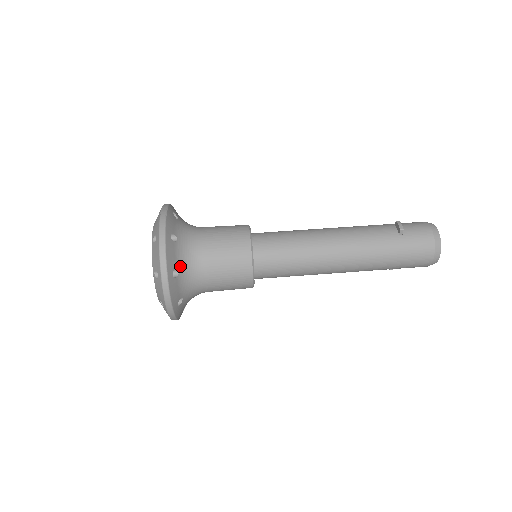
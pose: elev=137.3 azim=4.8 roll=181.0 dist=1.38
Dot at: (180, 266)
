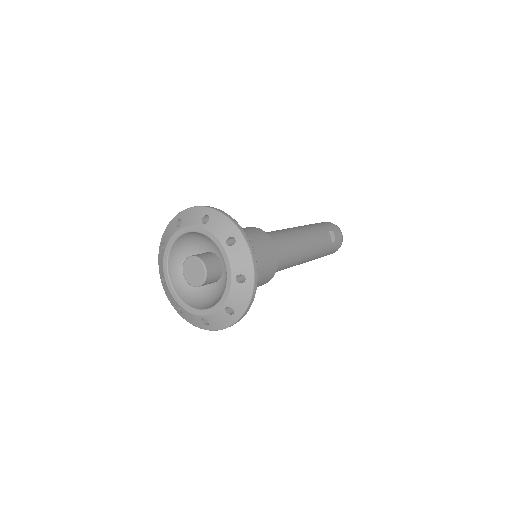
Dot at: occluded
